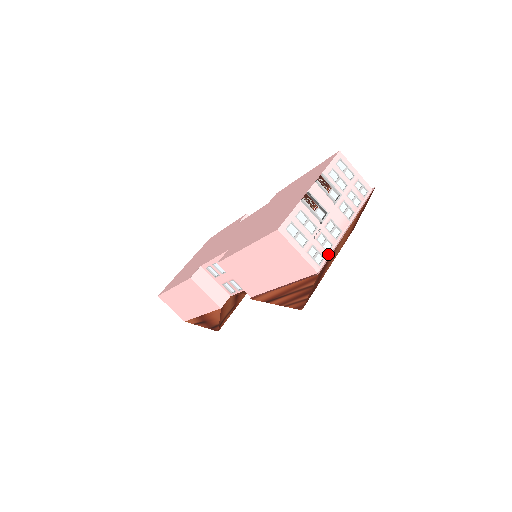
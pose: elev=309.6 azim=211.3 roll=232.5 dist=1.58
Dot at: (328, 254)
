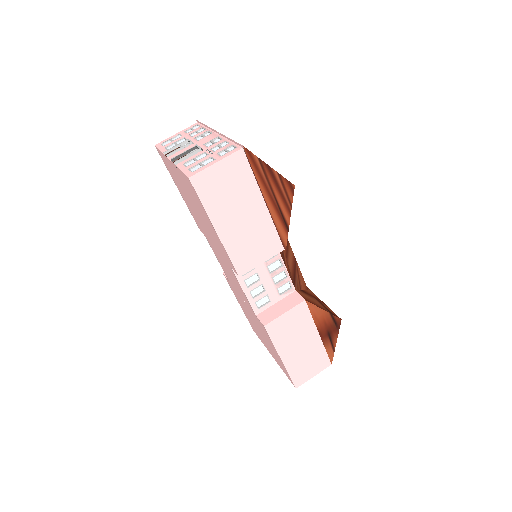
Dot at: (231, 143)
